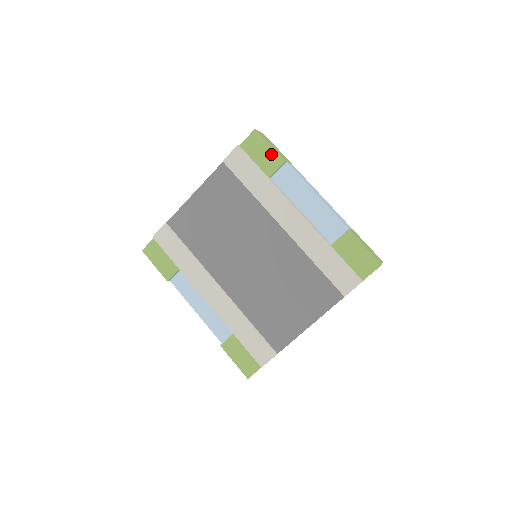
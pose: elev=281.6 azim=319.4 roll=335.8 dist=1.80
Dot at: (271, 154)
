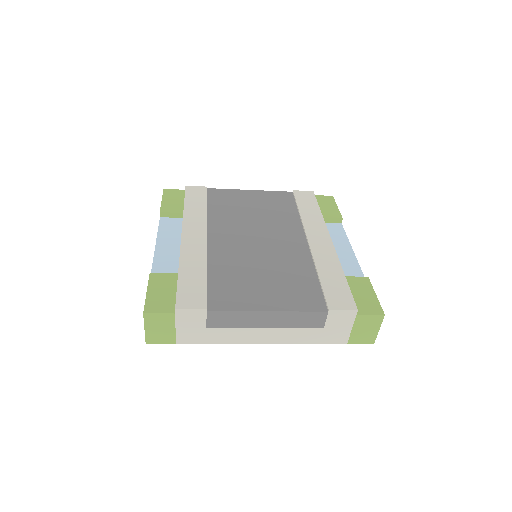
Dot at: (334, 210)
